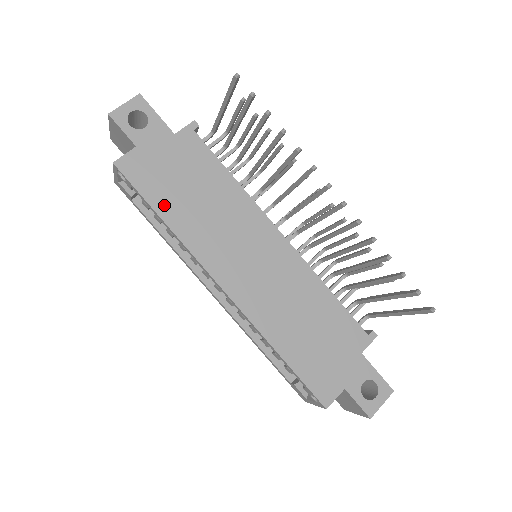
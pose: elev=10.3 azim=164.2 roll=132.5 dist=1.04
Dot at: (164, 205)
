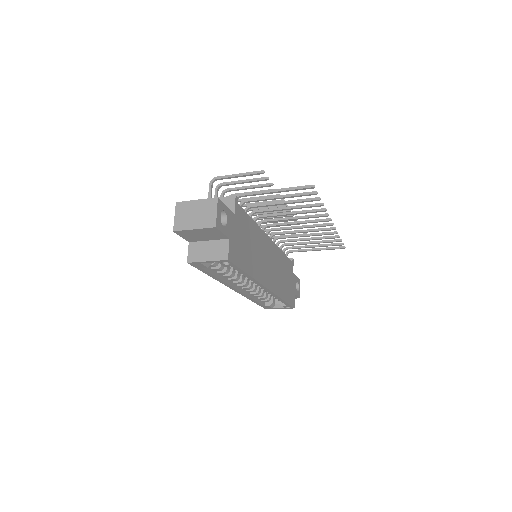
Dot at: (246, 265)
